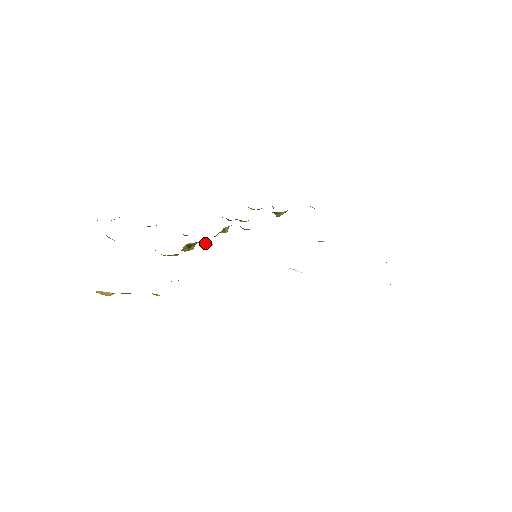
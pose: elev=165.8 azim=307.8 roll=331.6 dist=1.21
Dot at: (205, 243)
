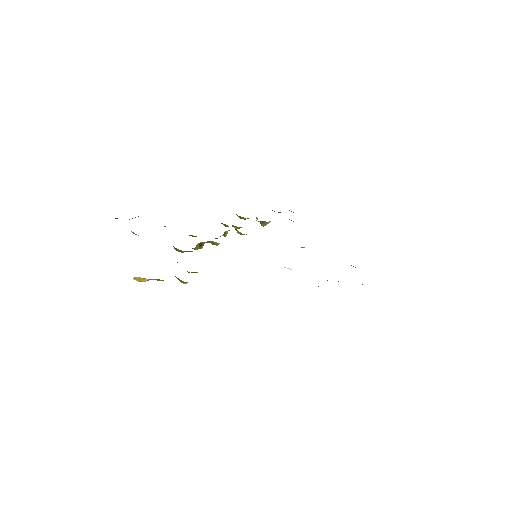
Dot at: (212, 243)
